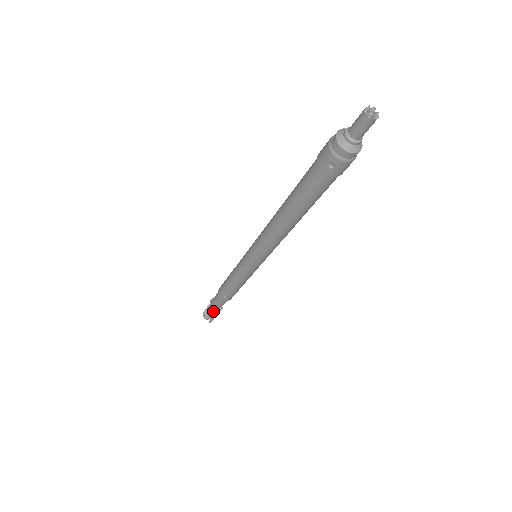
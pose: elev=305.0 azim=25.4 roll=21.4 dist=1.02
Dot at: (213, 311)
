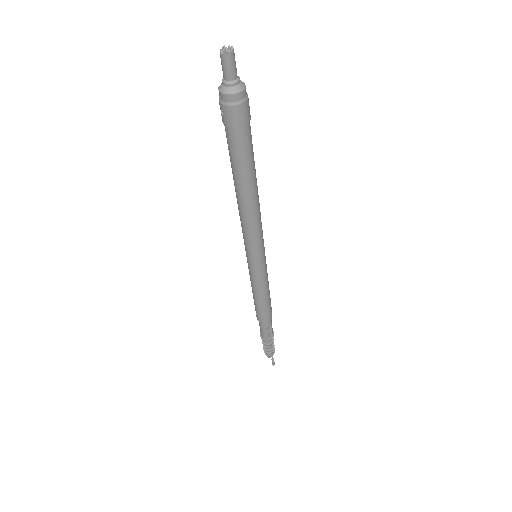
Dot at: (265, 342)
